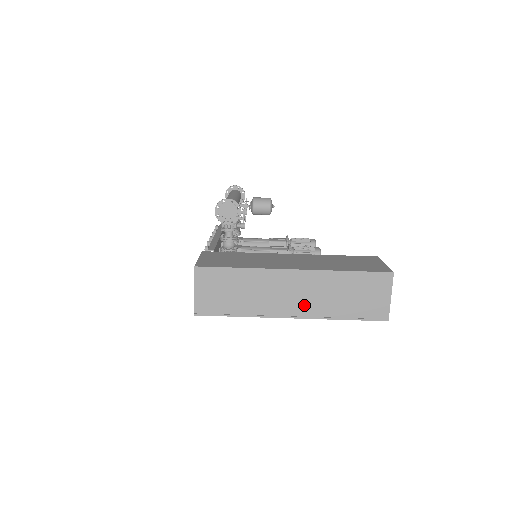
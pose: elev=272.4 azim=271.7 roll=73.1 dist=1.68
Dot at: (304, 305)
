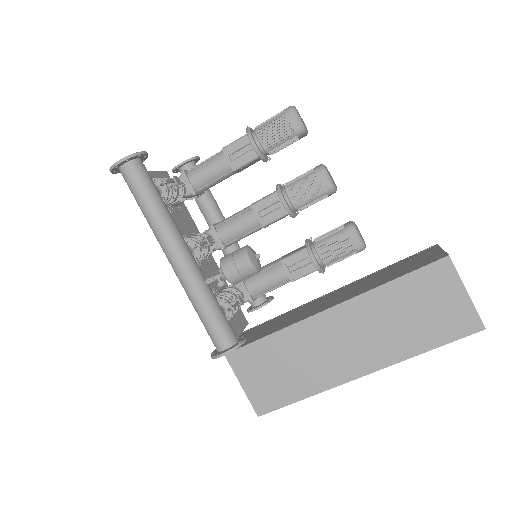
Dot at: occluded
